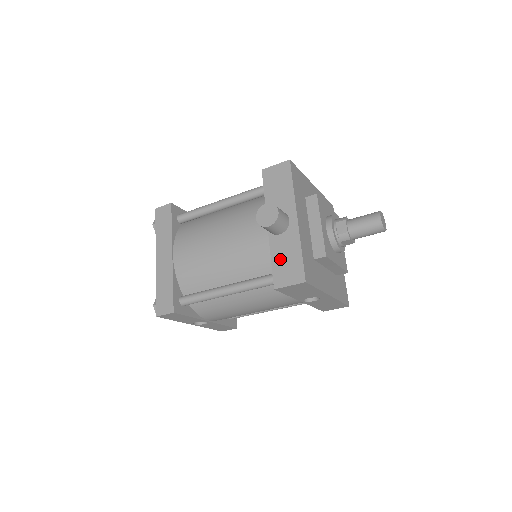
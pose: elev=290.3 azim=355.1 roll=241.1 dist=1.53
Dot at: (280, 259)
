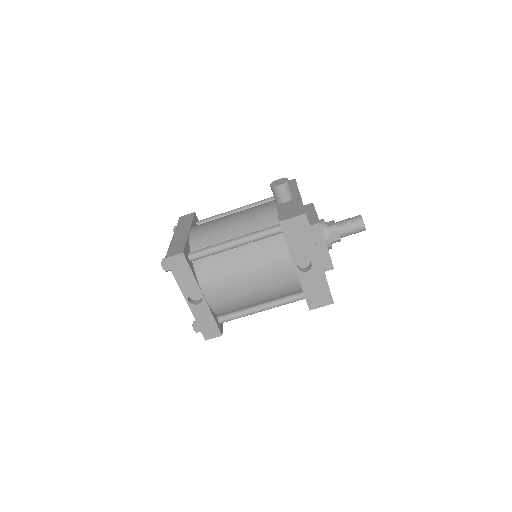
Dot at: (285, 210)
